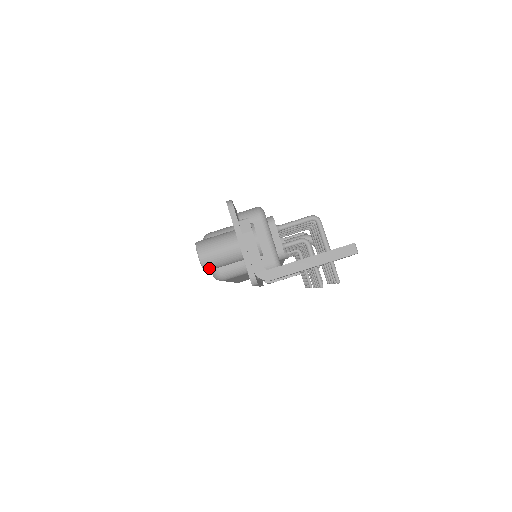
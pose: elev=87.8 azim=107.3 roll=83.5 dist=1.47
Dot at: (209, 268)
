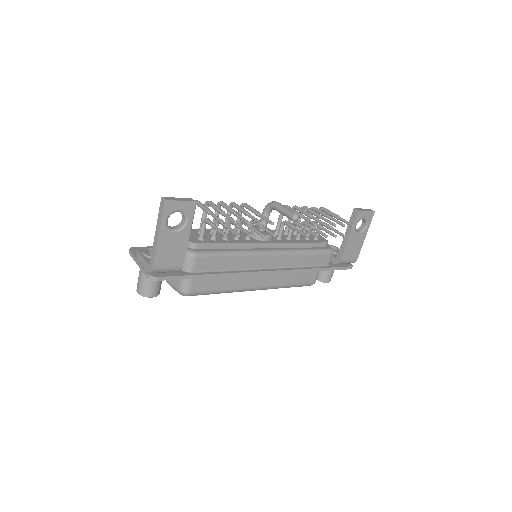
Dot at: (148, 294)
